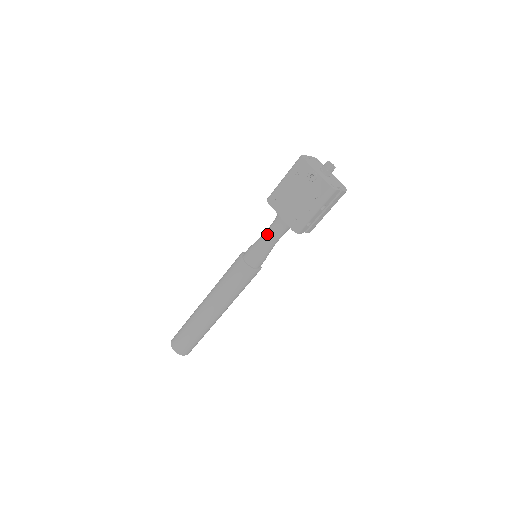
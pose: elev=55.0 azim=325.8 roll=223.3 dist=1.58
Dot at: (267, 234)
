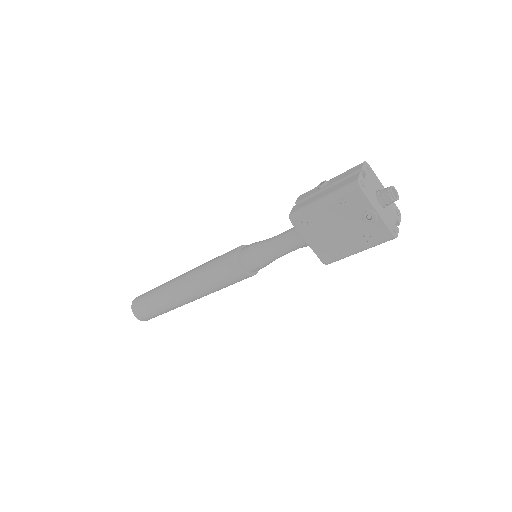
Dot at: (280, 247)
